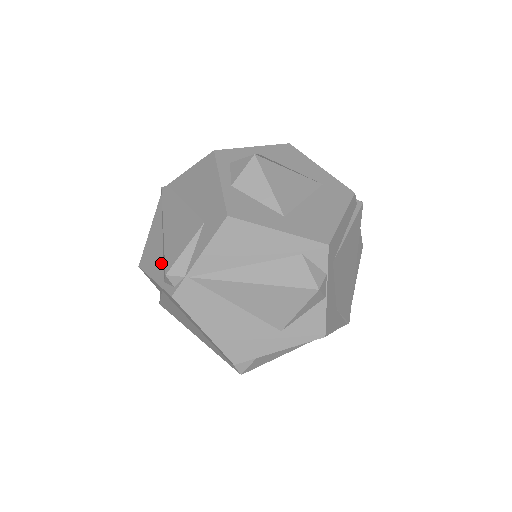
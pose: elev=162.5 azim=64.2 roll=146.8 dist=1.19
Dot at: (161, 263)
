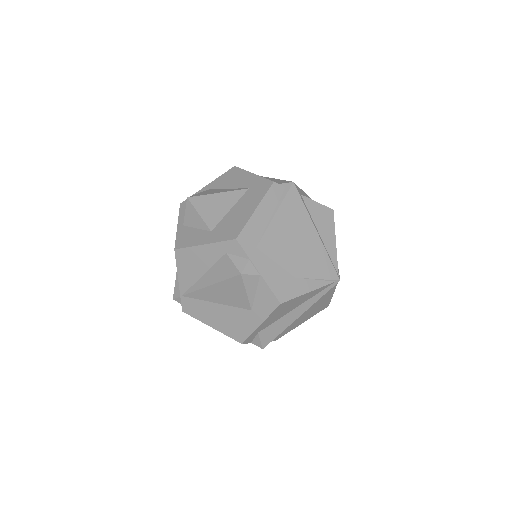
Dot at: occluded
